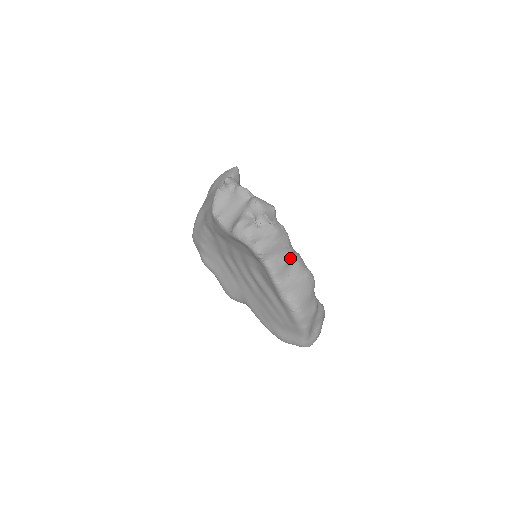
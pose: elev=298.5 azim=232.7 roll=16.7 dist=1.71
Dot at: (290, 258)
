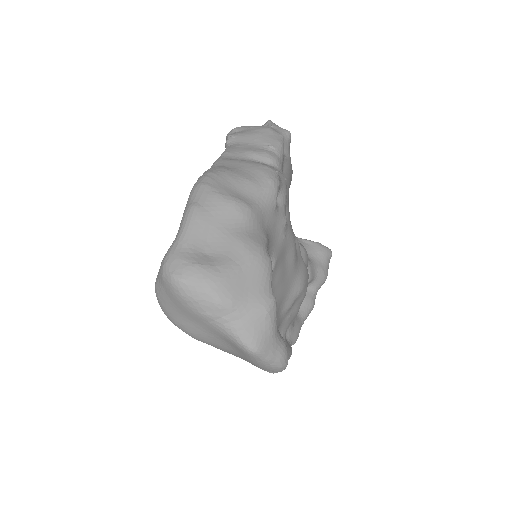
Dot at: (262, 154)
